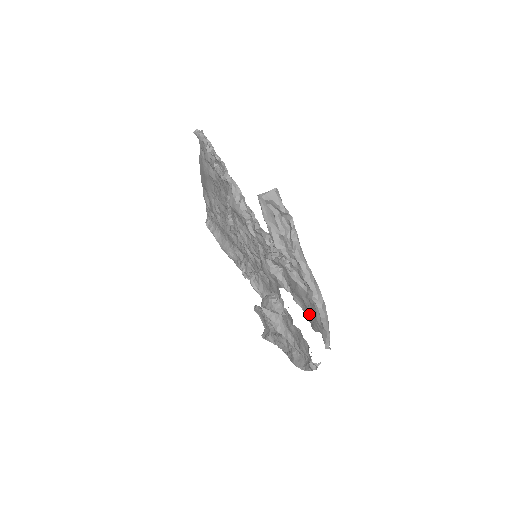
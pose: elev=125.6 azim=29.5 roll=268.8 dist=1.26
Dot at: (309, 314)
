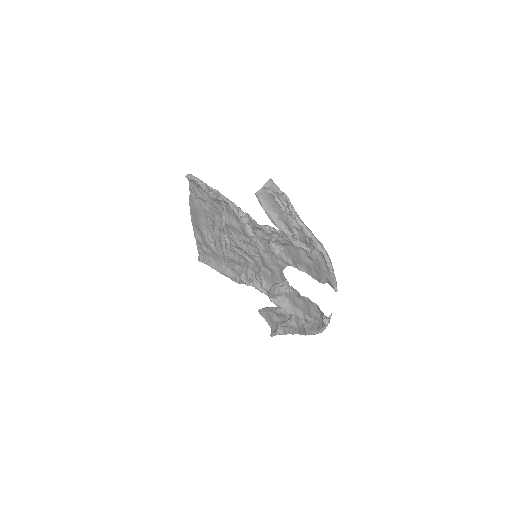
Dot at: (314, 272)
